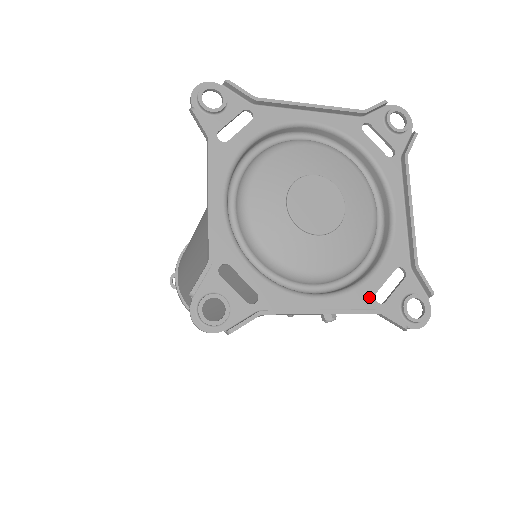
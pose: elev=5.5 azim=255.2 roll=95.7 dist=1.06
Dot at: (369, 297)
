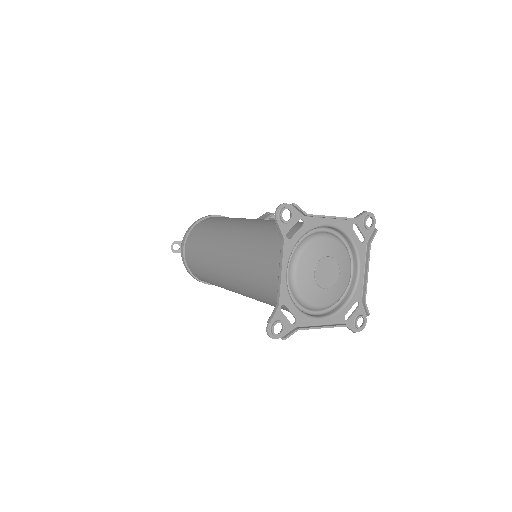
Dot at: (342, 317)
